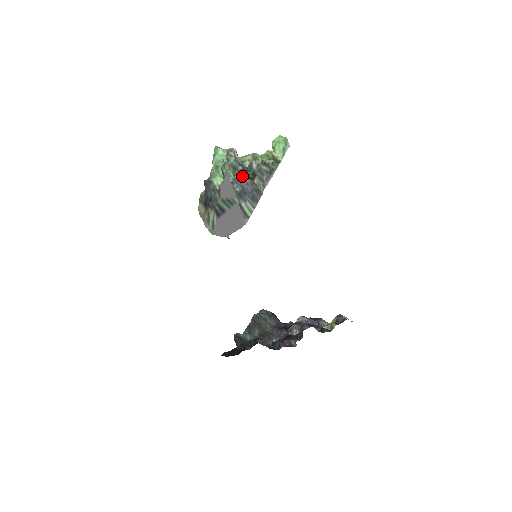
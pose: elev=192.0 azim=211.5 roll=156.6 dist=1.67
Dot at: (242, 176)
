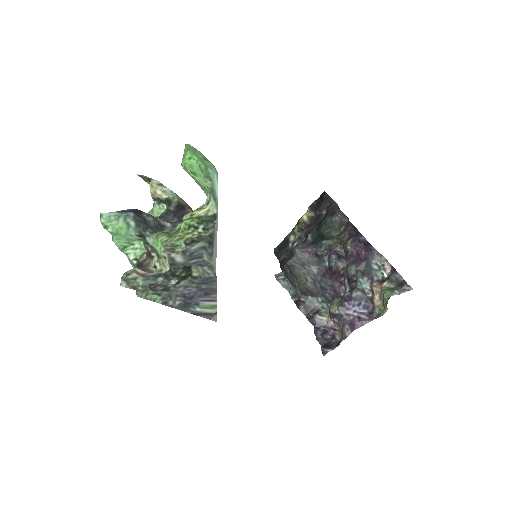
Dot at: (171, 285)
